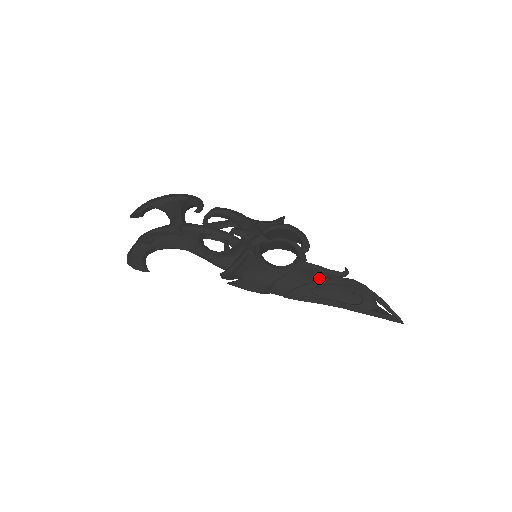
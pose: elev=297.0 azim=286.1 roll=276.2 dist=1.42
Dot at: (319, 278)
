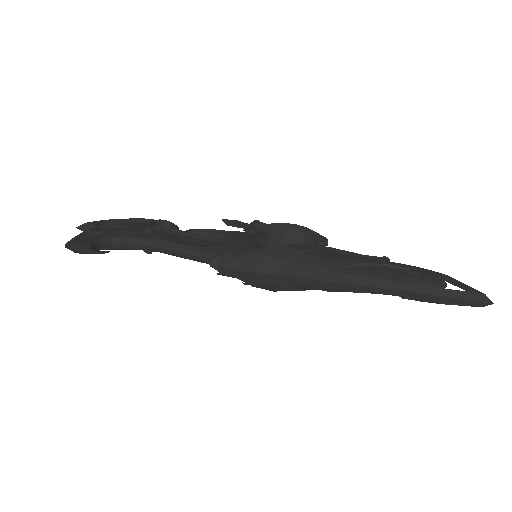
Dot at: (353, 258)
